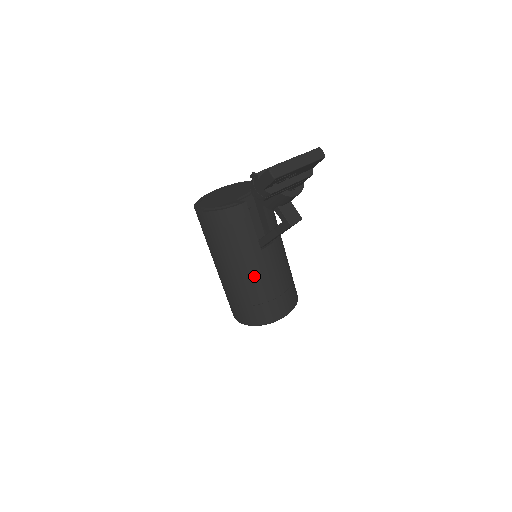
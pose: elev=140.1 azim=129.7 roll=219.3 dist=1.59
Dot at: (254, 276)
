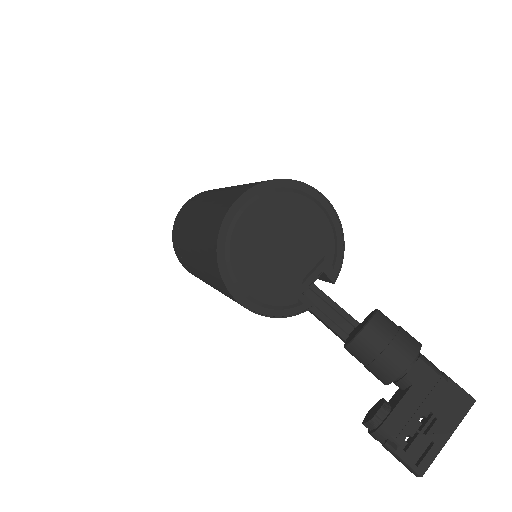
Dot at: occluded
